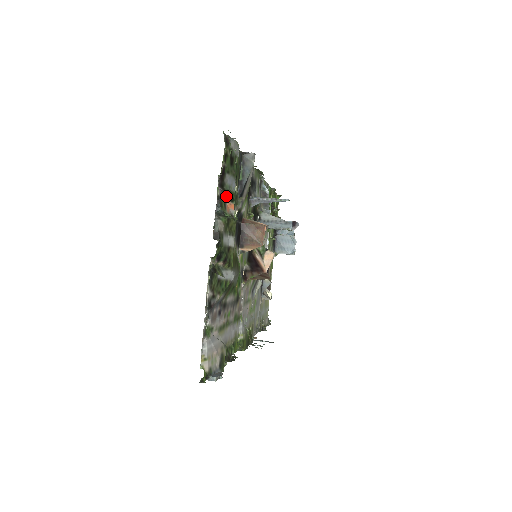
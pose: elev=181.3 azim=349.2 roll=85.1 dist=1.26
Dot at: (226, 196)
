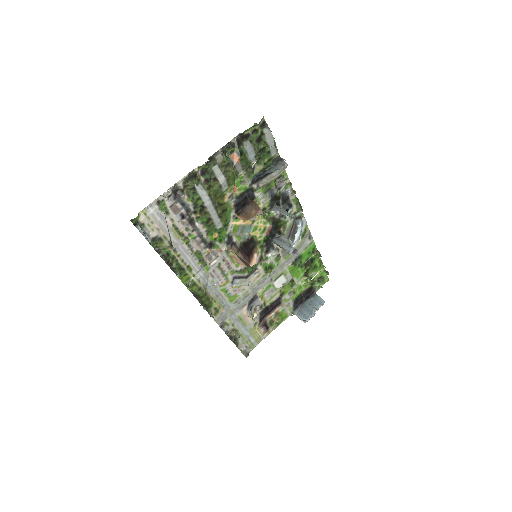
Dot at: (237, 149)
